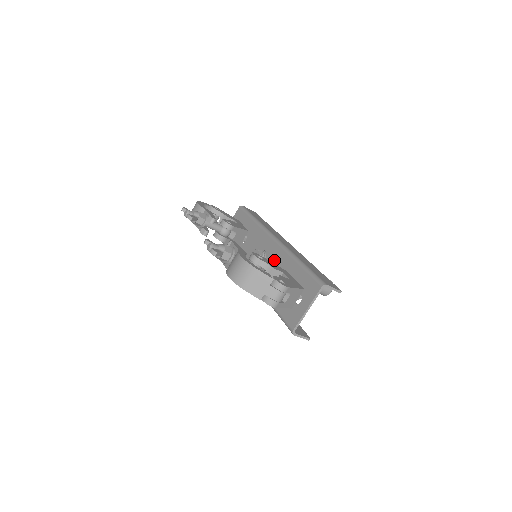
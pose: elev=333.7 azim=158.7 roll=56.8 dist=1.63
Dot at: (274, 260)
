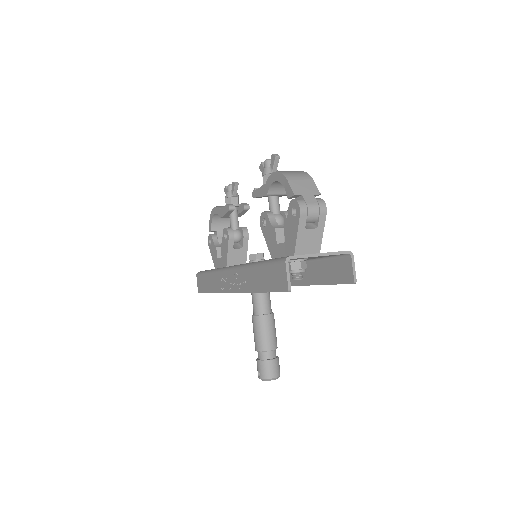
Dot at: occluded
